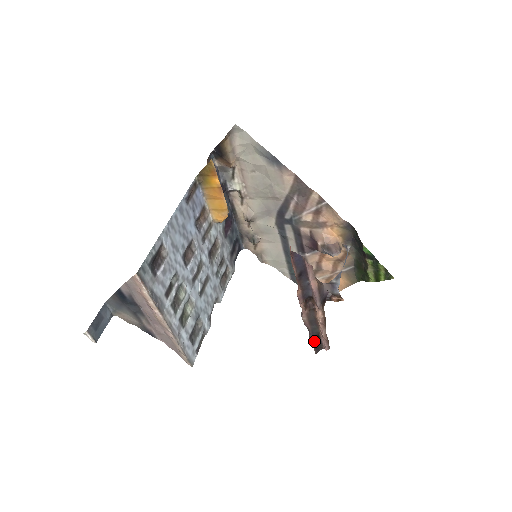
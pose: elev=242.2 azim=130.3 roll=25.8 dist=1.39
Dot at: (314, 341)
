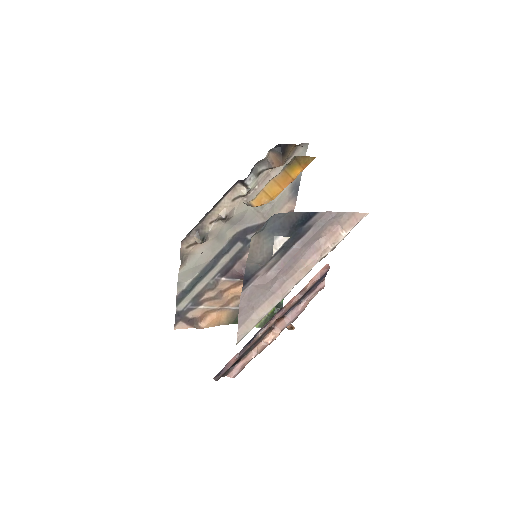
Dot at: (233, 364)
